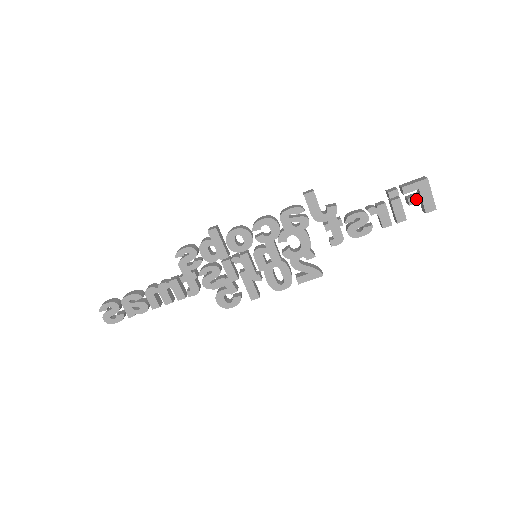
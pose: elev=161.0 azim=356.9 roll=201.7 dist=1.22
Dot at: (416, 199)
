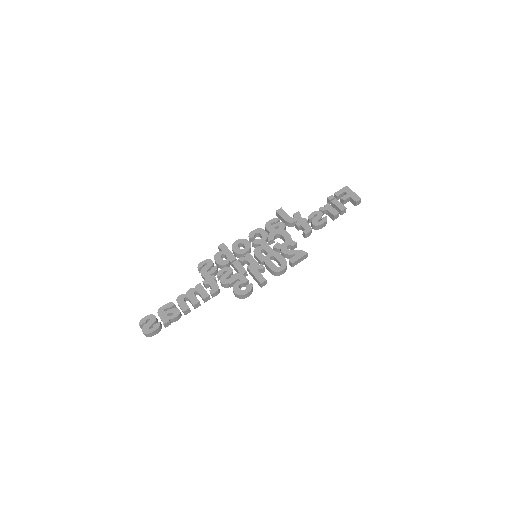
Dot at: (346, 197)
